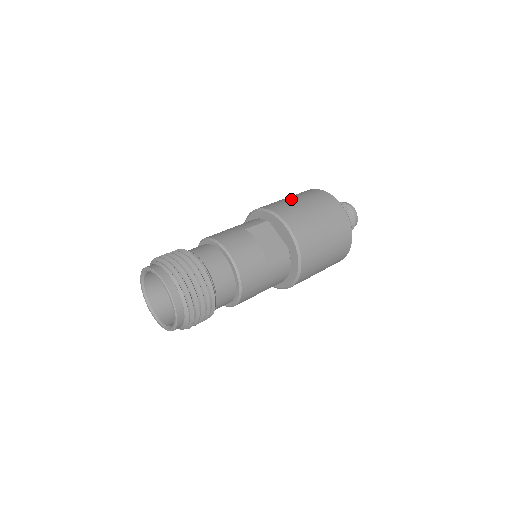
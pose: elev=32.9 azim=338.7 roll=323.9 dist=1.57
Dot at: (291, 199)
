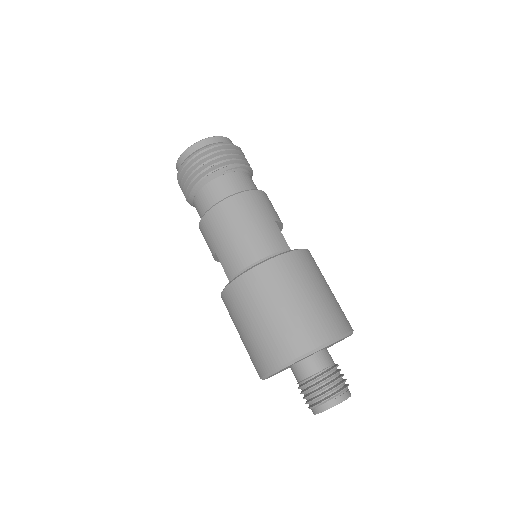
Dot at: occluded
